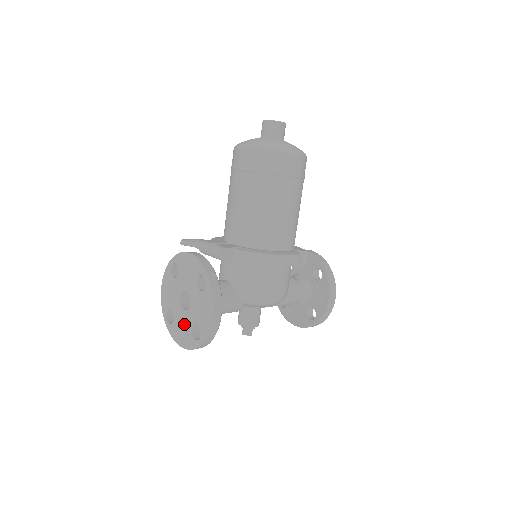
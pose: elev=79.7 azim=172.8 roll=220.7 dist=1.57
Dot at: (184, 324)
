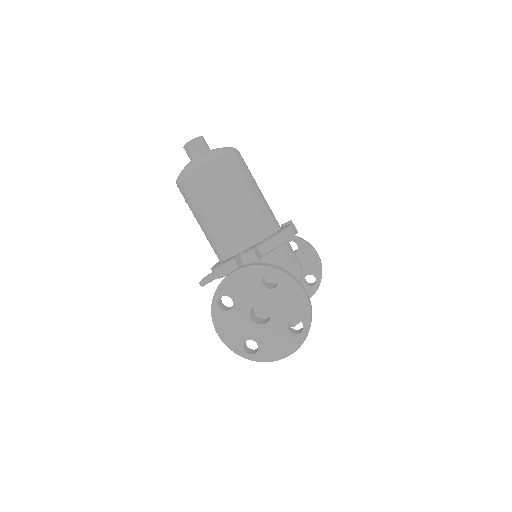
Dot at: (274, 335)
